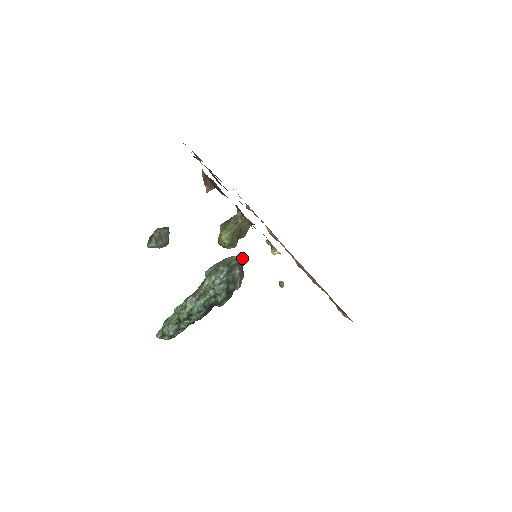
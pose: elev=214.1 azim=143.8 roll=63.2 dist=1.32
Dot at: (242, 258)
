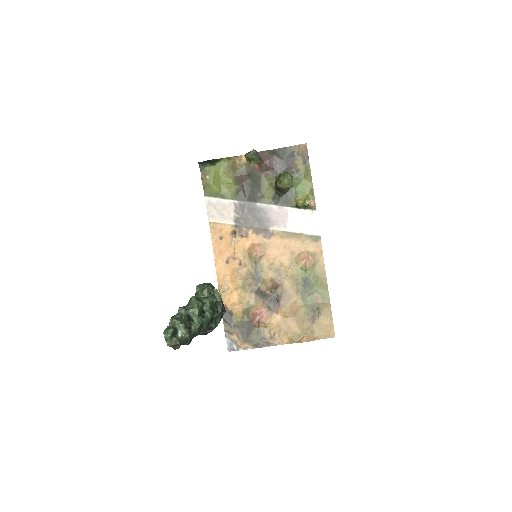
Dot at: occluded
